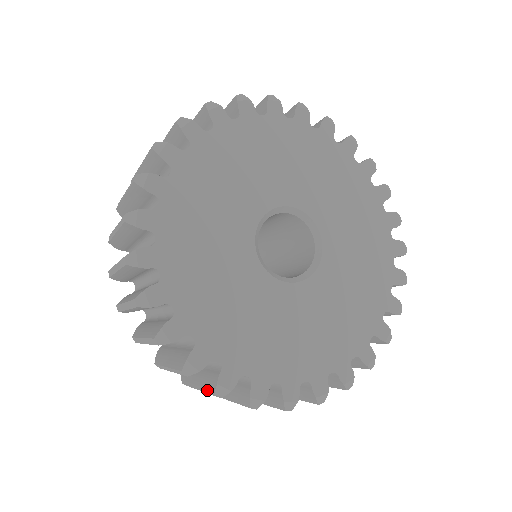
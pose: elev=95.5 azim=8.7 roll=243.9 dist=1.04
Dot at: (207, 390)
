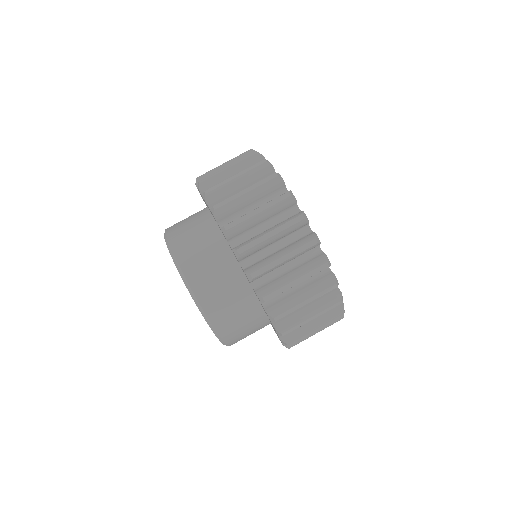
Dot at: (315, 267)
